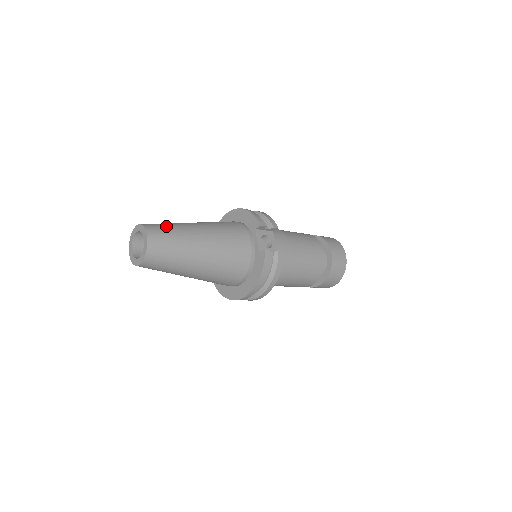
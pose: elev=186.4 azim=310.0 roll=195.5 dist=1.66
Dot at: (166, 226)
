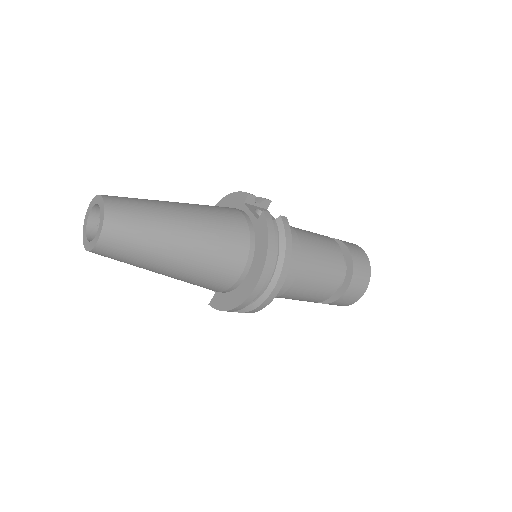
Dot at: occluded
